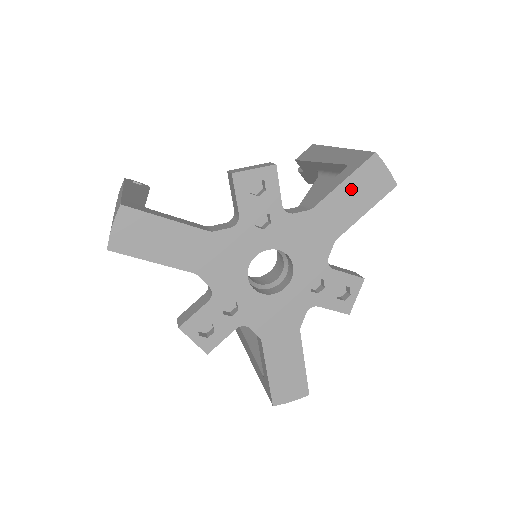
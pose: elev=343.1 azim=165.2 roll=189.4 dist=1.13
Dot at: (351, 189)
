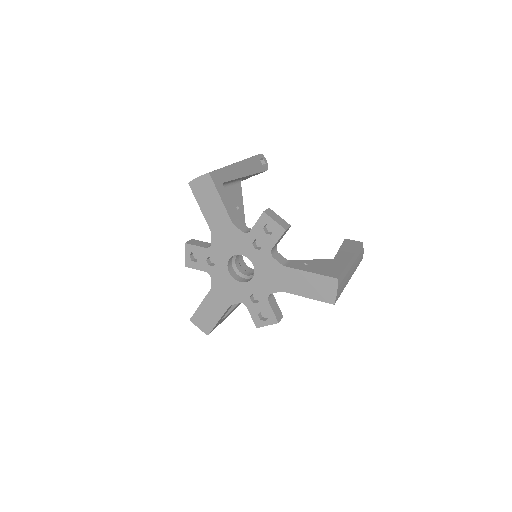
Dot at: (310, 280)
